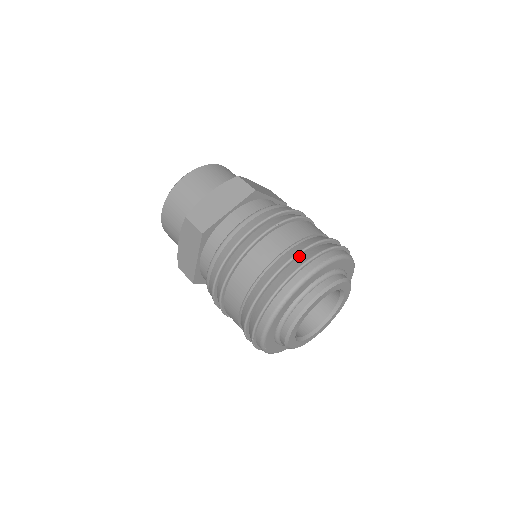
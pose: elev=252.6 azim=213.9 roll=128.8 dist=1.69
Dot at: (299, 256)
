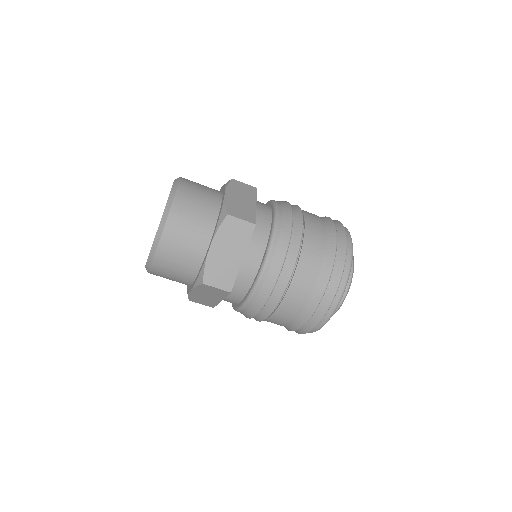
Dot at: occluded
